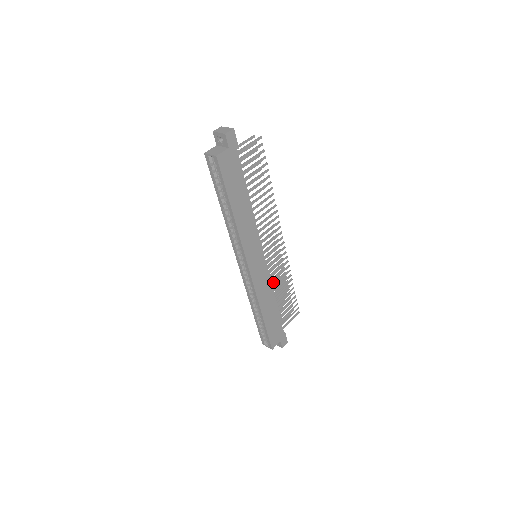
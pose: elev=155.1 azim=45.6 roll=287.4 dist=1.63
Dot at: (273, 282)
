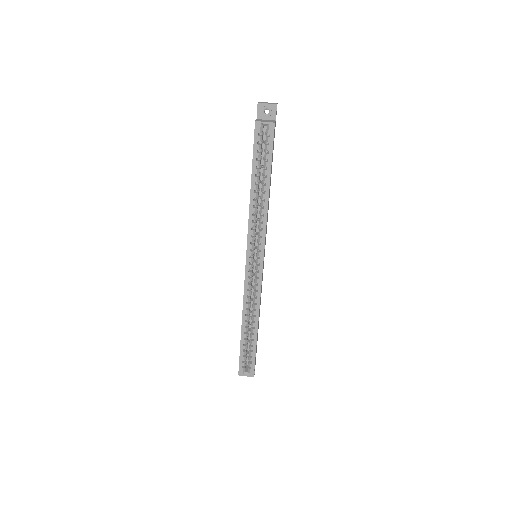
Dot at: occluded
